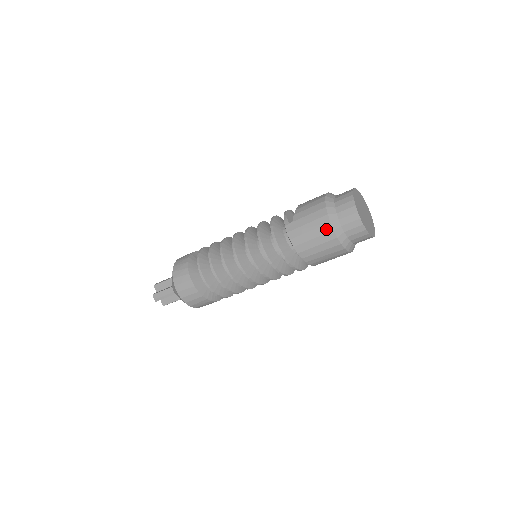
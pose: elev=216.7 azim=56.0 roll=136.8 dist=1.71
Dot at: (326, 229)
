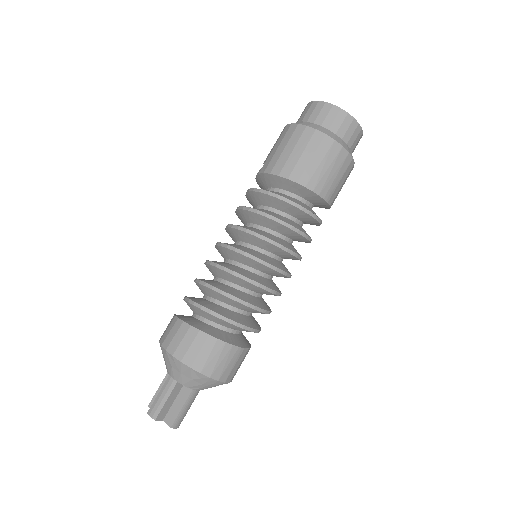
Dot at: (299, 132)
